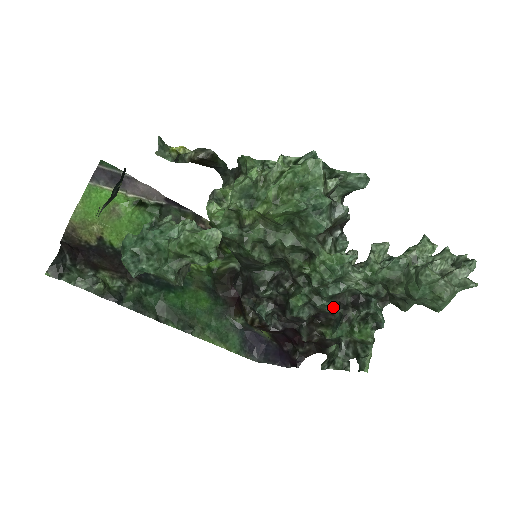
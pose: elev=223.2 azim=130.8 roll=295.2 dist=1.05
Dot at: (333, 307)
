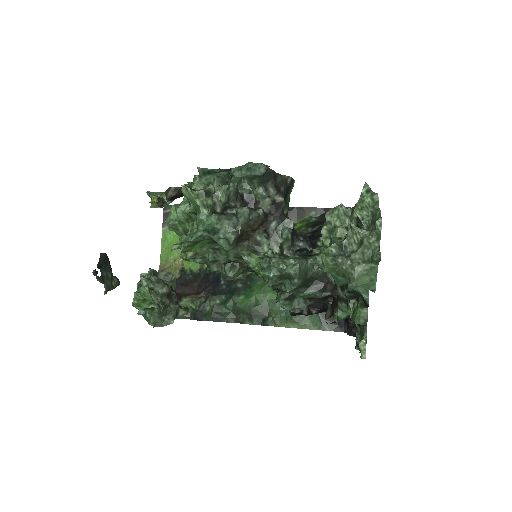
Dot at: (317, 294)
